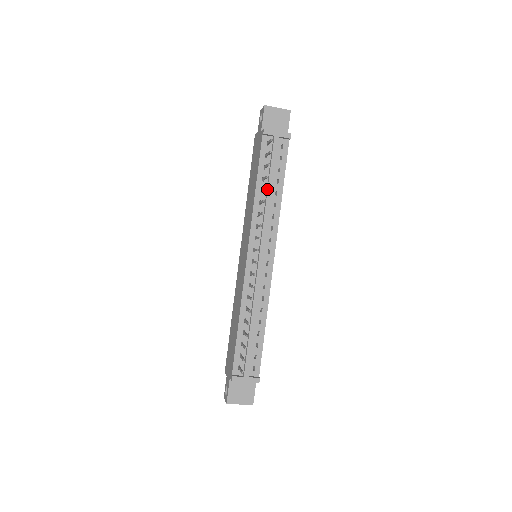
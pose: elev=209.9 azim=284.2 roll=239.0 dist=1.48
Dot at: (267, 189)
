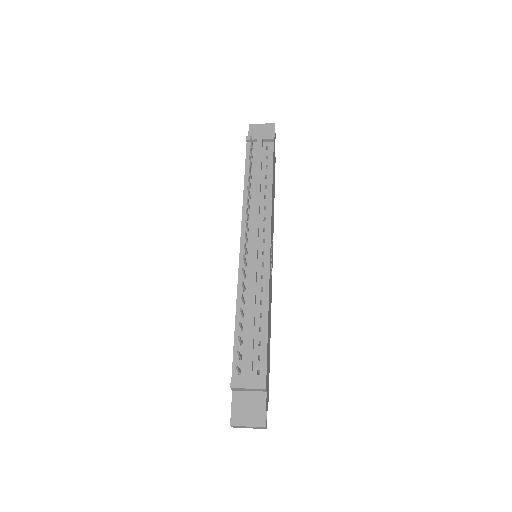
Dot at: (255, 183)
